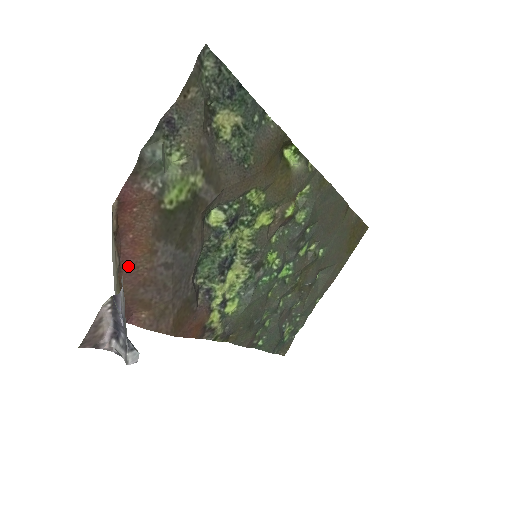
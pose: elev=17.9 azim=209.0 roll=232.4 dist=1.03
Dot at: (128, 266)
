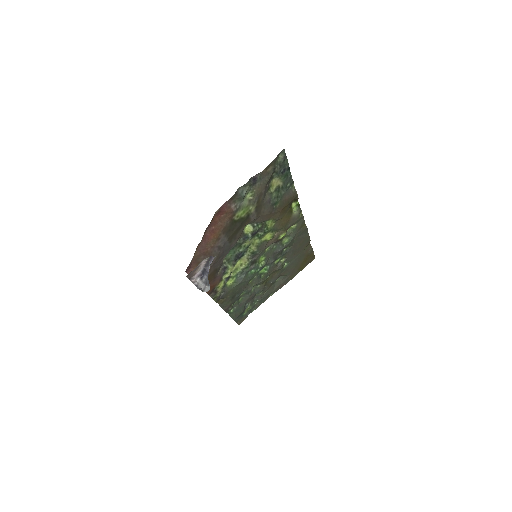
Dot at: (204, 242)
